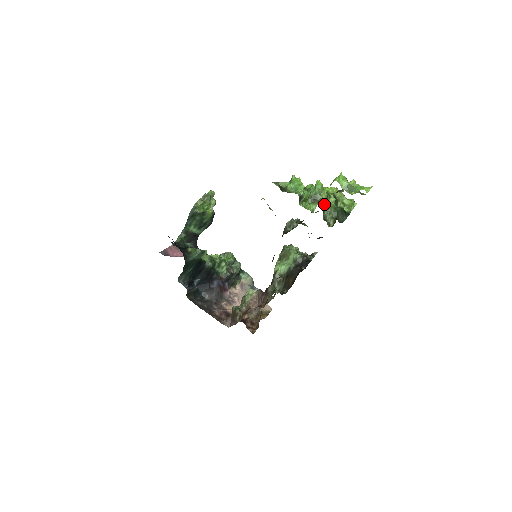
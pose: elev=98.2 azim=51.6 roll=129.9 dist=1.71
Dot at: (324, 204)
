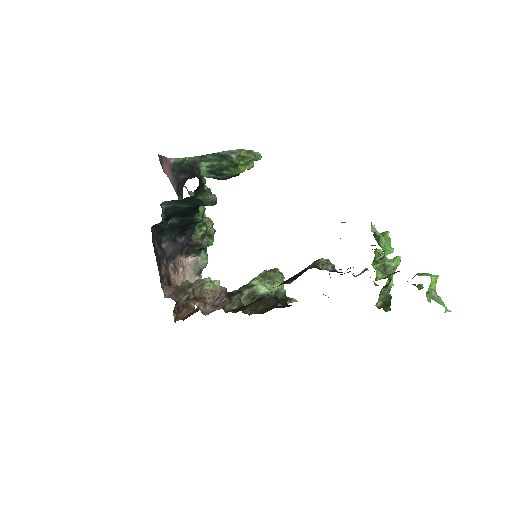
Dot at: (389, 282)
